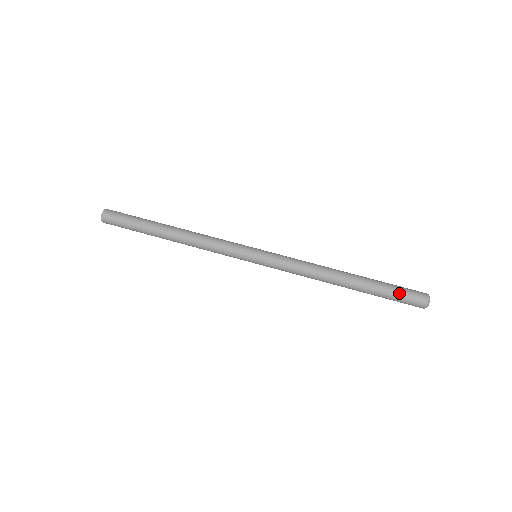
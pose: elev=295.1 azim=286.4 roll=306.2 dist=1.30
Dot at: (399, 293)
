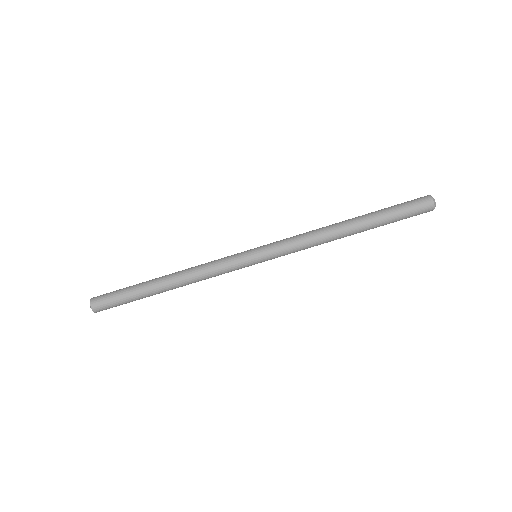
Dot at: (405, 213)
